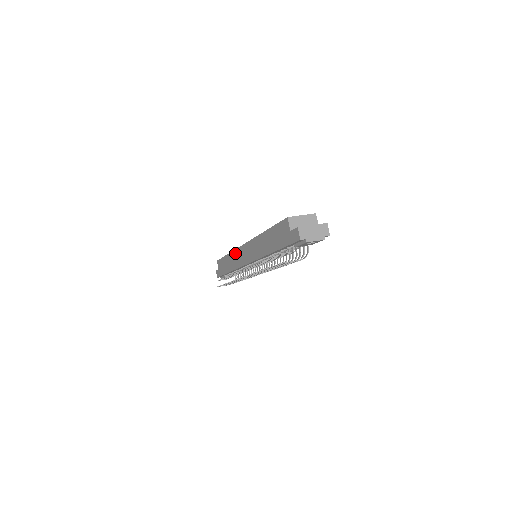
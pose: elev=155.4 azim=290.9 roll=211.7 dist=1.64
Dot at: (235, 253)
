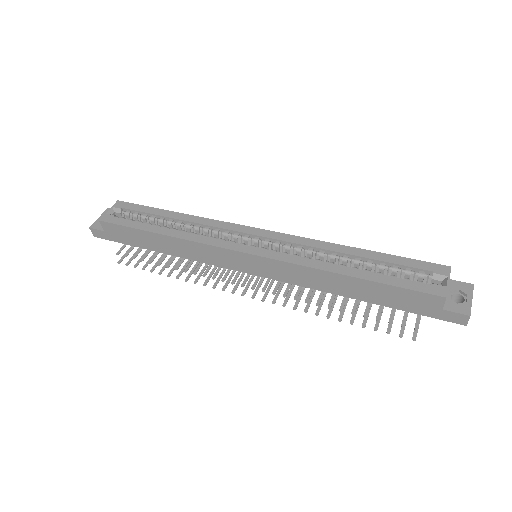
Dot at: (203, 248)
